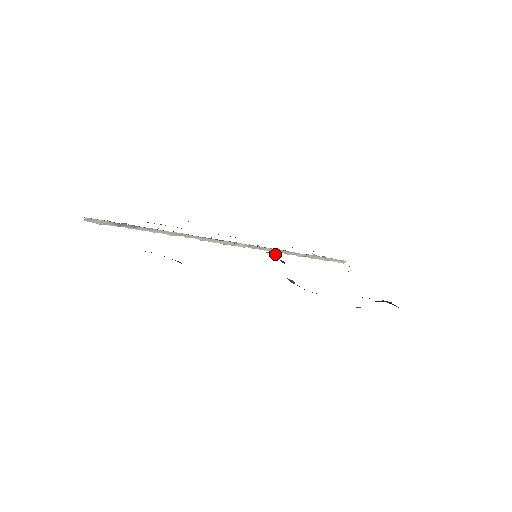
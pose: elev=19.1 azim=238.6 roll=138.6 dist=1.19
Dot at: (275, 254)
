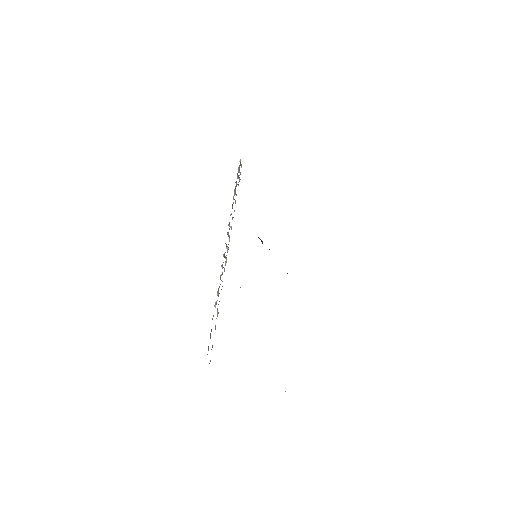
Dot at: occluded
